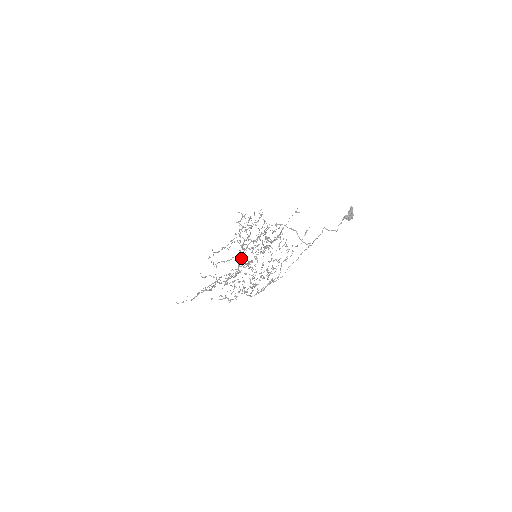
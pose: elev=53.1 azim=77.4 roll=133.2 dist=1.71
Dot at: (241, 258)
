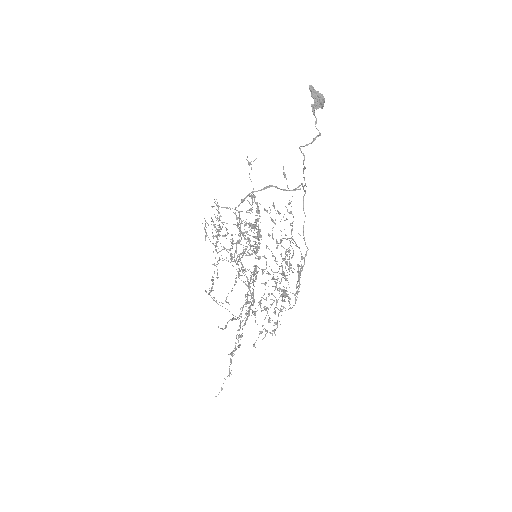
Dot at: occluded
